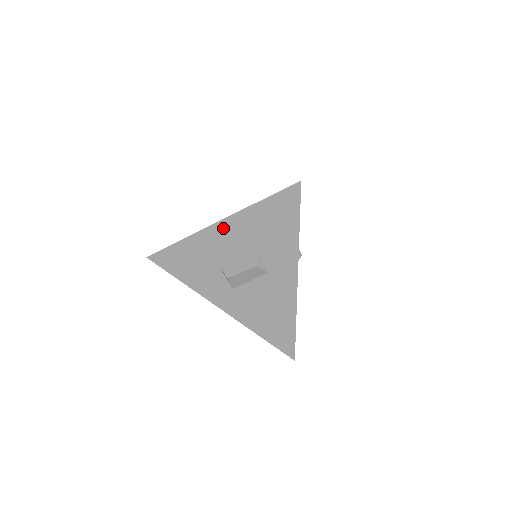
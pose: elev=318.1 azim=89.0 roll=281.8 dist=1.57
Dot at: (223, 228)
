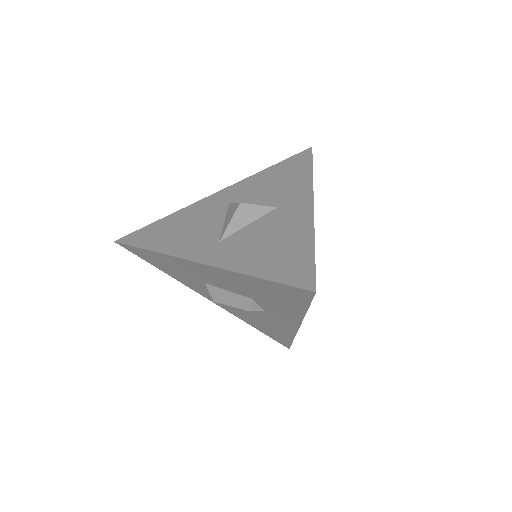
Dot at: (206, 269)
